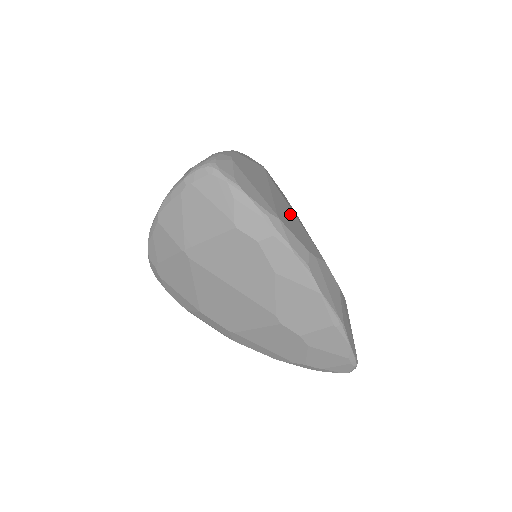
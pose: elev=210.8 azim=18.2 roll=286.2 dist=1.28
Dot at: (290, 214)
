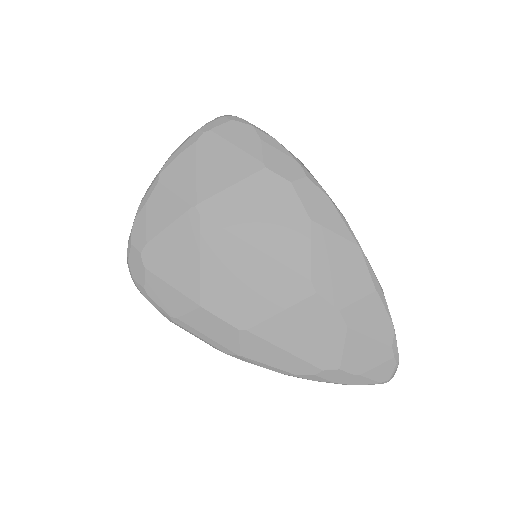
Dot at: occluded
